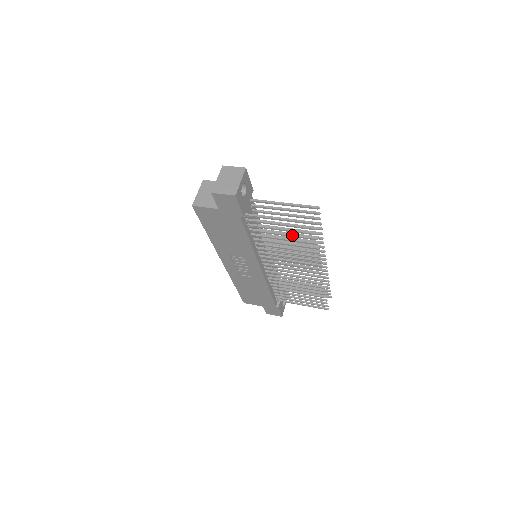
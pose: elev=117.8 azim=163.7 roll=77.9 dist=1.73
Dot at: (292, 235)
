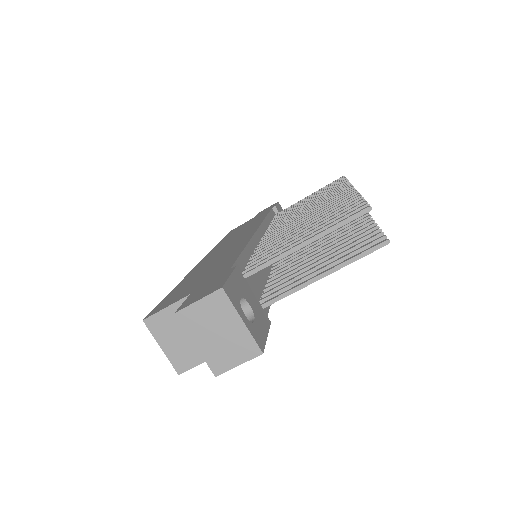
Dot at: occluded
